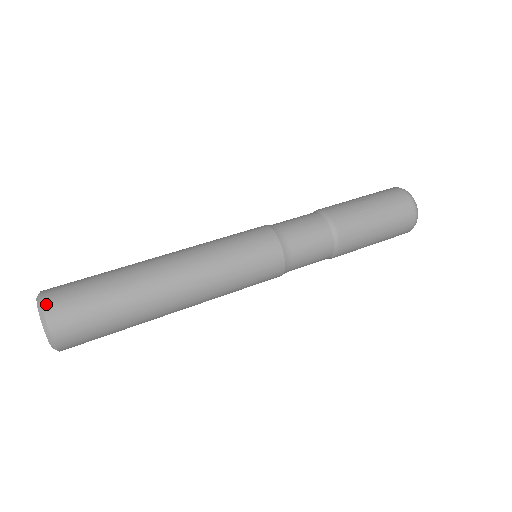
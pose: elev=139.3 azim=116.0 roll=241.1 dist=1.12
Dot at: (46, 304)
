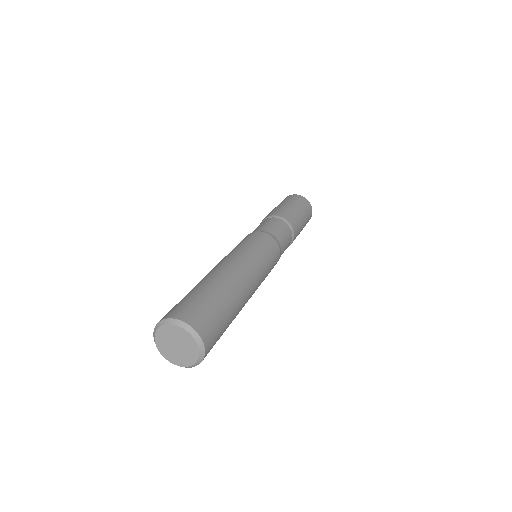
Dot at: (167, 317)
